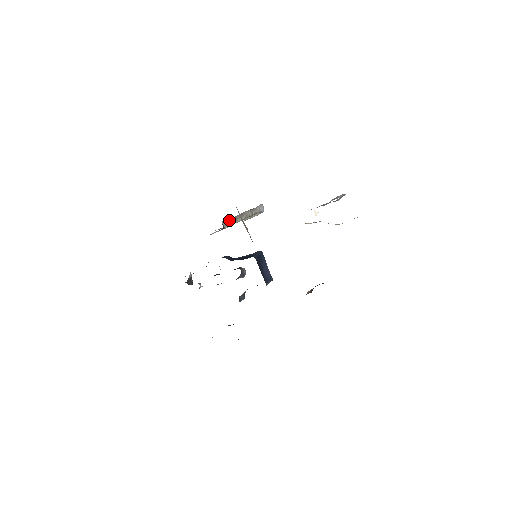
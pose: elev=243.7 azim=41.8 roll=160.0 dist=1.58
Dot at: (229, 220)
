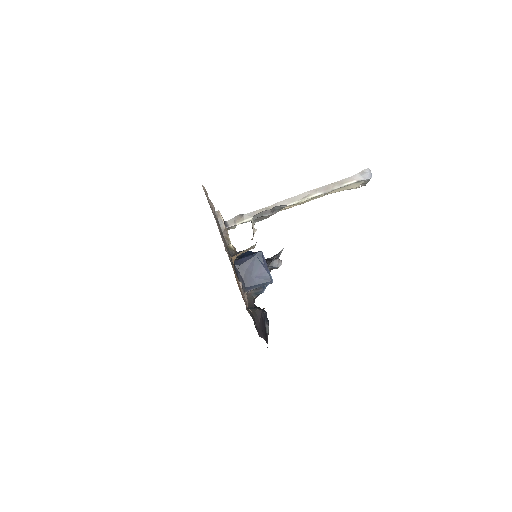
Dot at: (248, 214)
